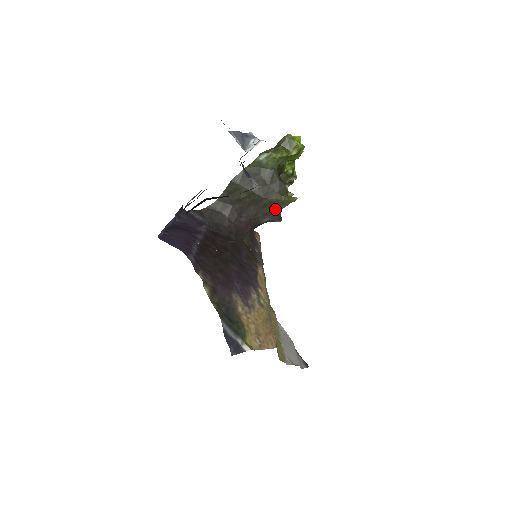
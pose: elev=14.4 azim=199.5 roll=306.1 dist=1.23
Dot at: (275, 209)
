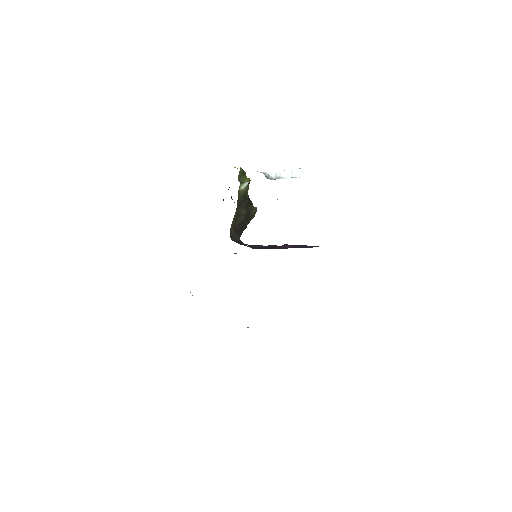
Dot at: (250, 220)
